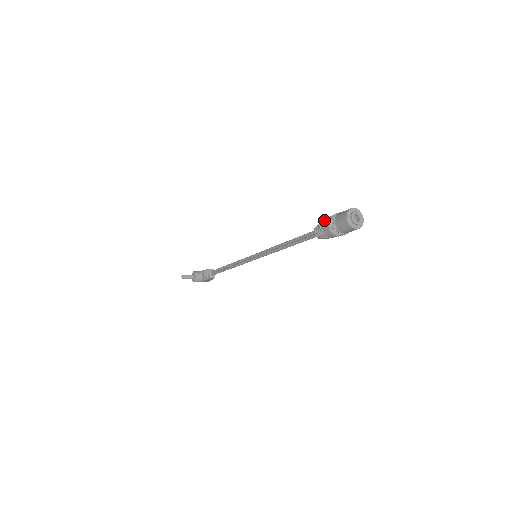
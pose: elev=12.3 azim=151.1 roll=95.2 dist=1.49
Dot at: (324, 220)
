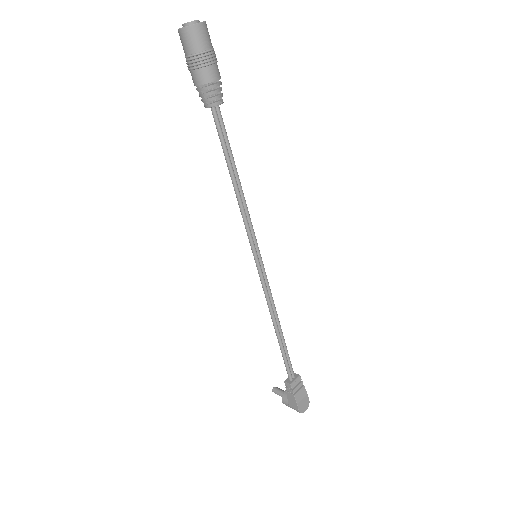
Dot at: occluded
